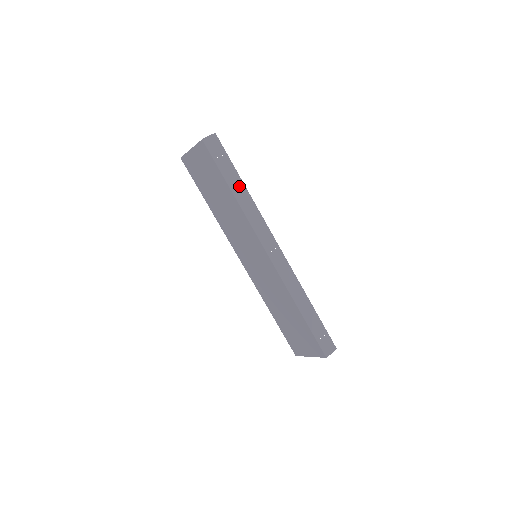
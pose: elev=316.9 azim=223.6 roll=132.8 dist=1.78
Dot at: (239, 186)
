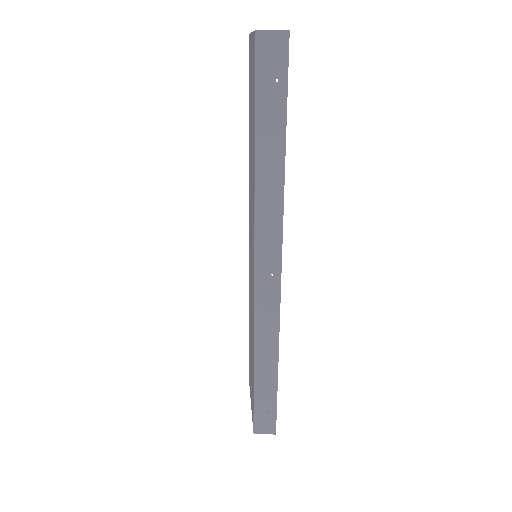
Dot at: (274, 151)
